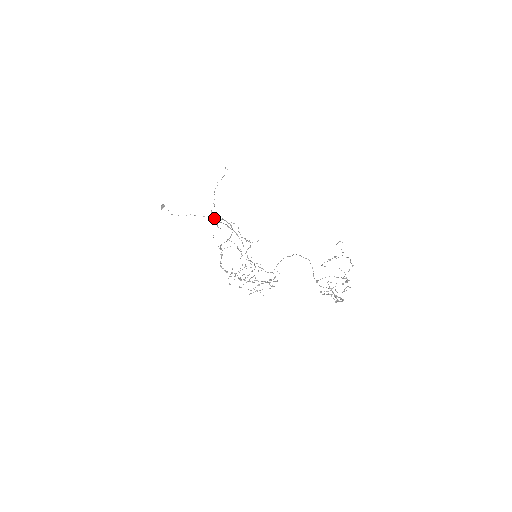
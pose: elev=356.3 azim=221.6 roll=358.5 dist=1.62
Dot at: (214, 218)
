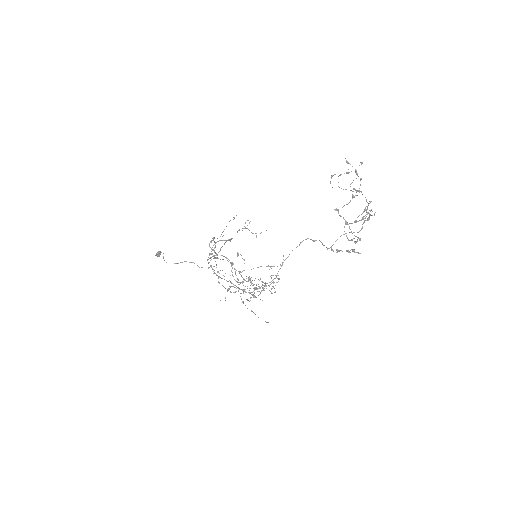
Dot at: occluded
